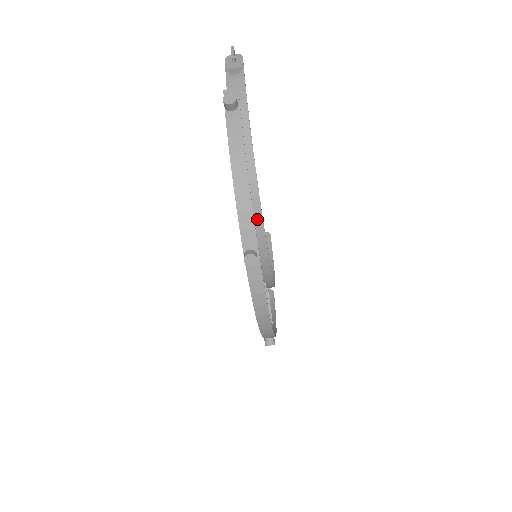
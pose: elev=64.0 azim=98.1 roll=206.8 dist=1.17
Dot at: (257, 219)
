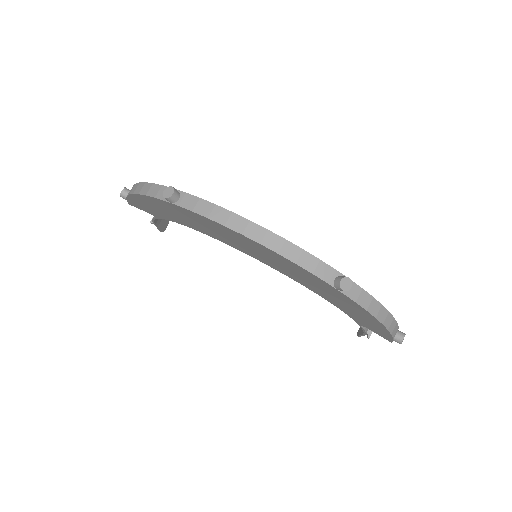
Dot at: occluded
